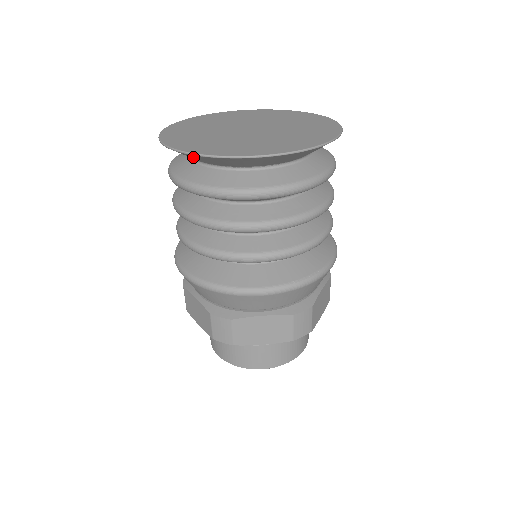
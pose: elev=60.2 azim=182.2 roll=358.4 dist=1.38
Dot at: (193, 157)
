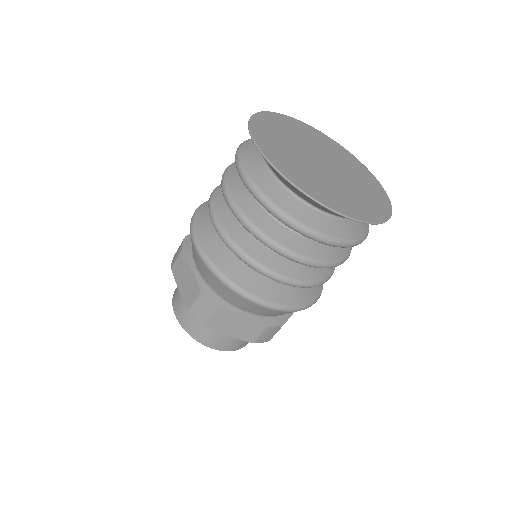
Dot at: occluded
